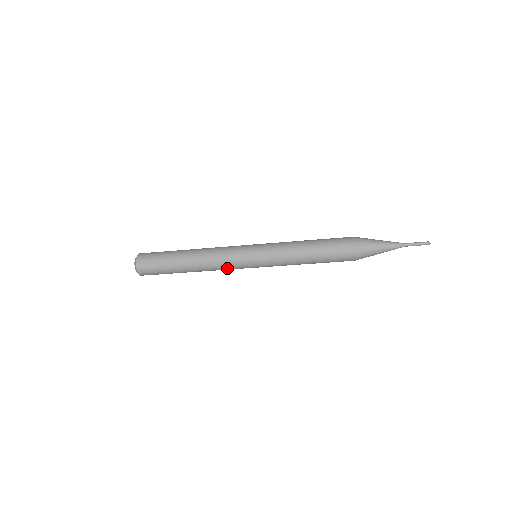
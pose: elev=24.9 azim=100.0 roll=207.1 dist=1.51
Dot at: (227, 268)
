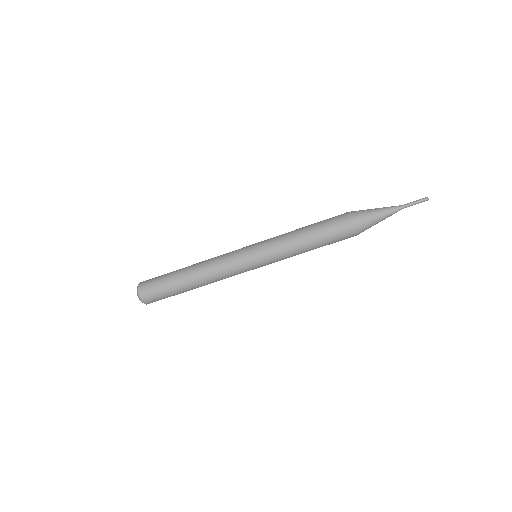
Dot at: (230, 275)
